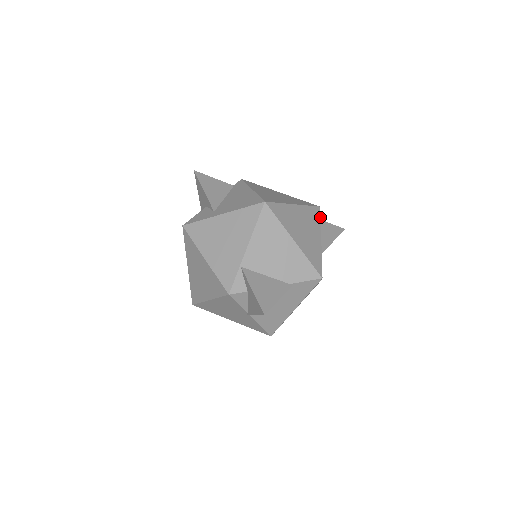
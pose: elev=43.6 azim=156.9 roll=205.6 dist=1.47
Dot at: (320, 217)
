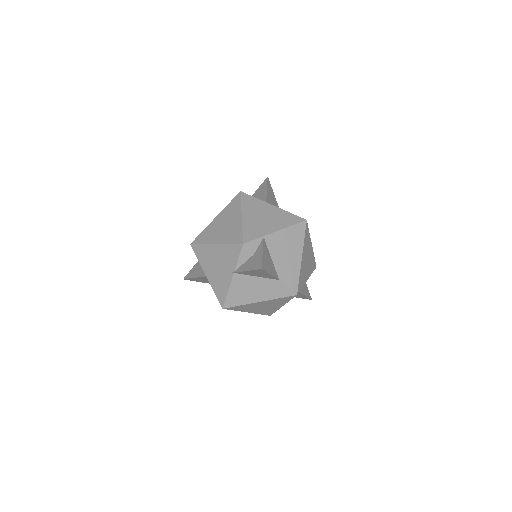
Dot at: occluded
